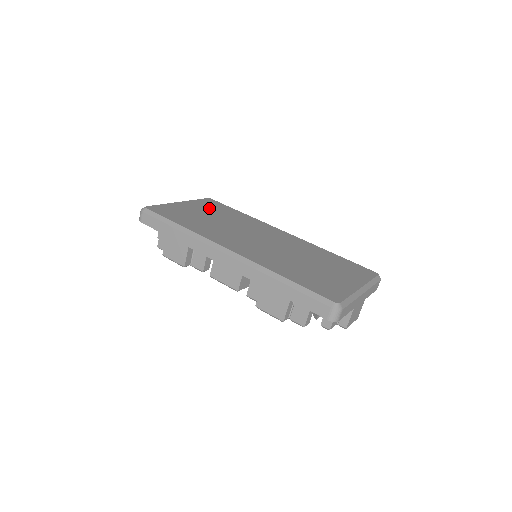
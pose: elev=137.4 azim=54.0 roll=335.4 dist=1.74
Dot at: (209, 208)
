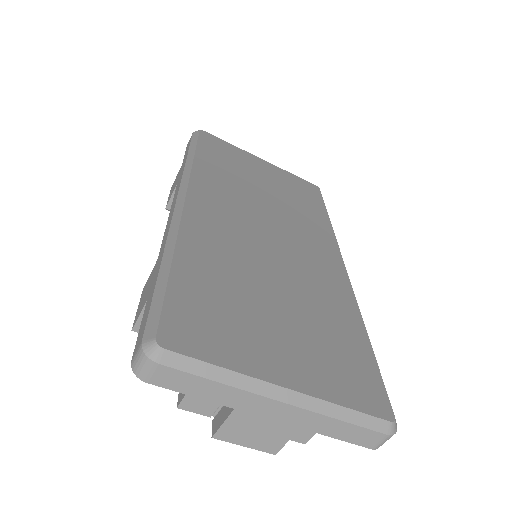
Dot at: (288, 184)
